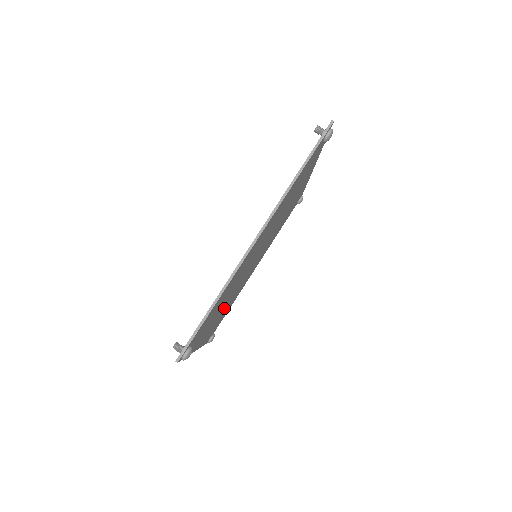
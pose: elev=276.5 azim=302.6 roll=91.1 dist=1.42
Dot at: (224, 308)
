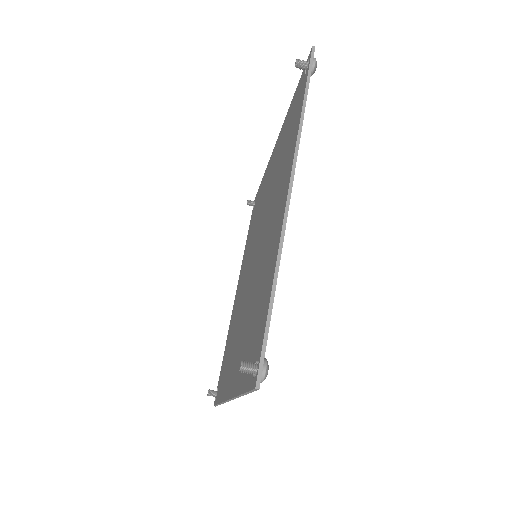
Dot at: occluded
